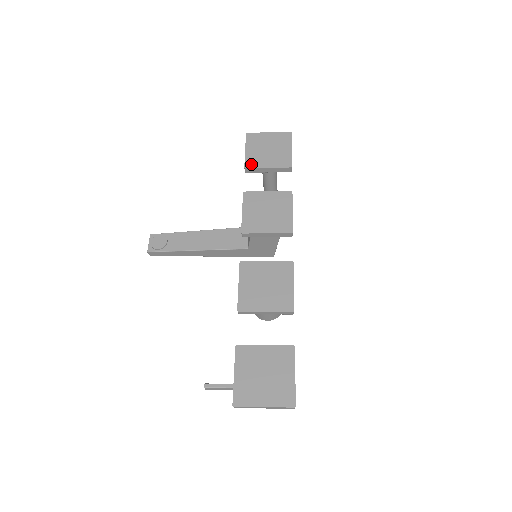
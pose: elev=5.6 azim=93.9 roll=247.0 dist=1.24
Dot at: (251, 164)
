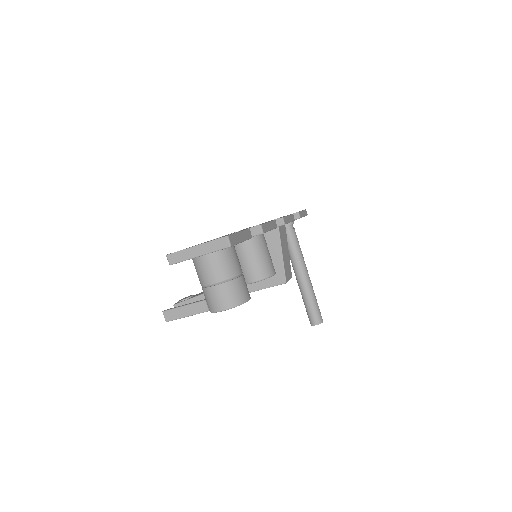
Dot at: occluded
